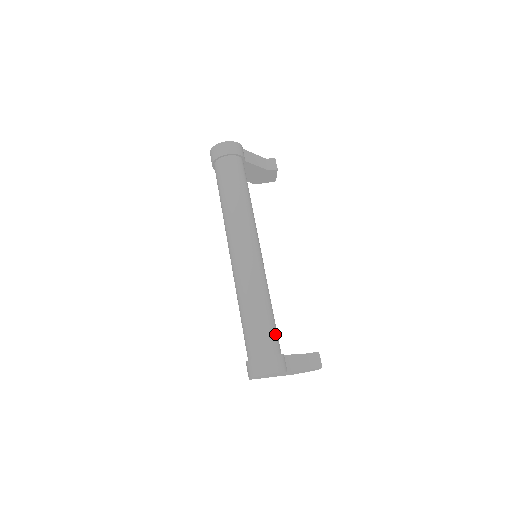
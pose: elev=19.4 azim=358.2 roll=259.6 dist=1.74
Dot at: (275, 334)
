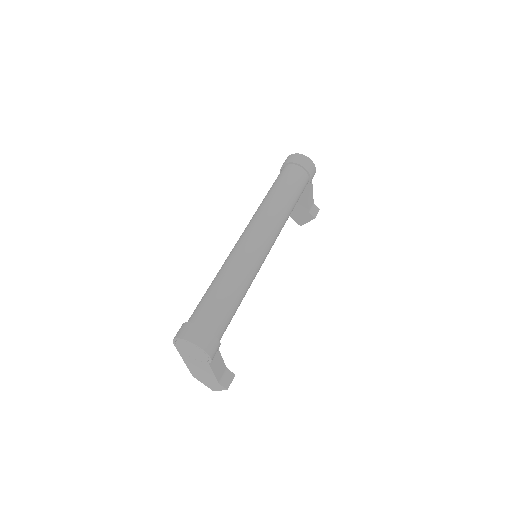
Dot at: (228, 323)
